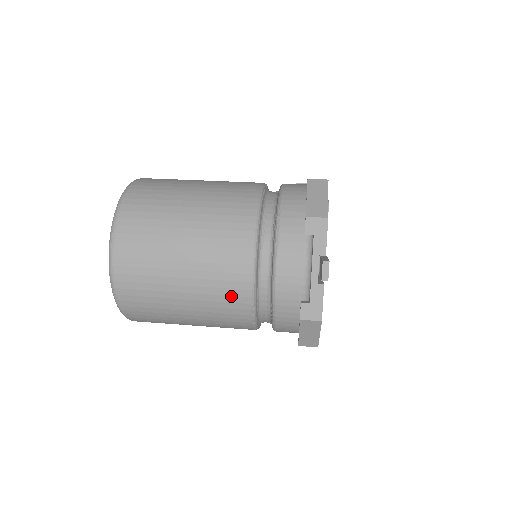
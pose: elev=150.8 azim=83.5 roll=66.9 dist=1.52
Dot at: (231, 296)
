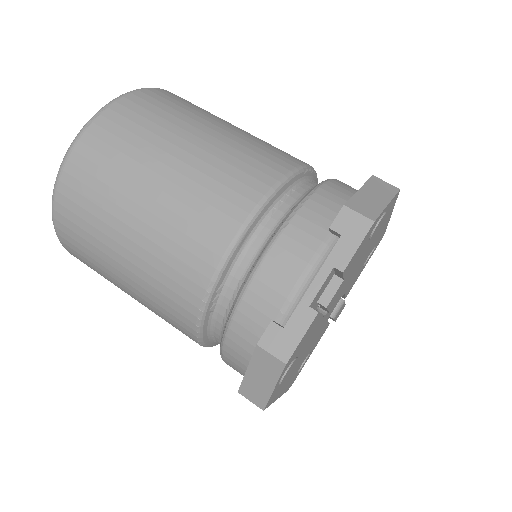
Dot at: (186, 264)
